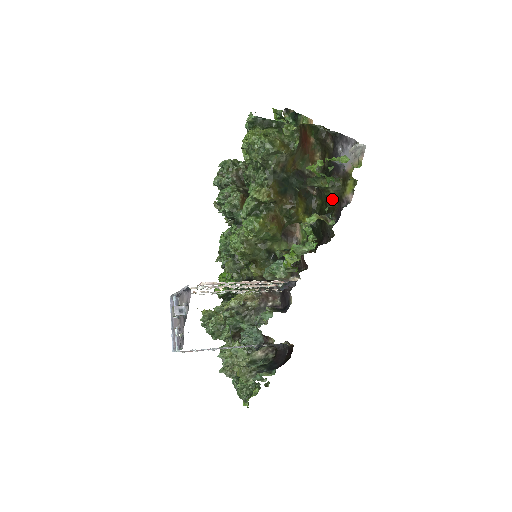
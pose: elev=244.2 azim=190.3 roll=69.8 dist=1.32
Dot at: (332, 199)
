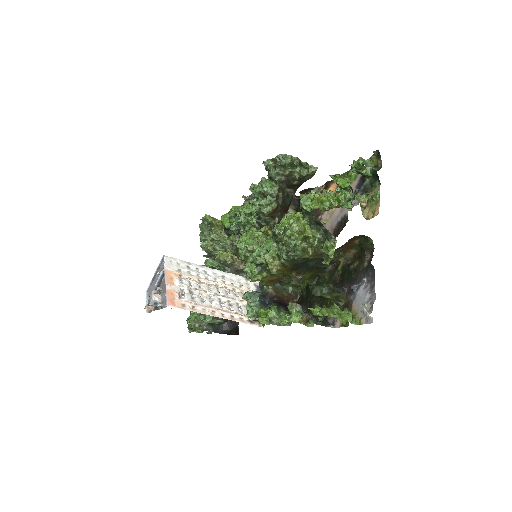
Dot at: (331, 299)
